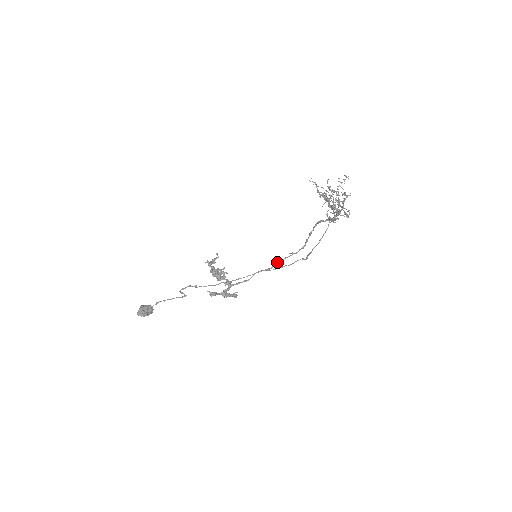
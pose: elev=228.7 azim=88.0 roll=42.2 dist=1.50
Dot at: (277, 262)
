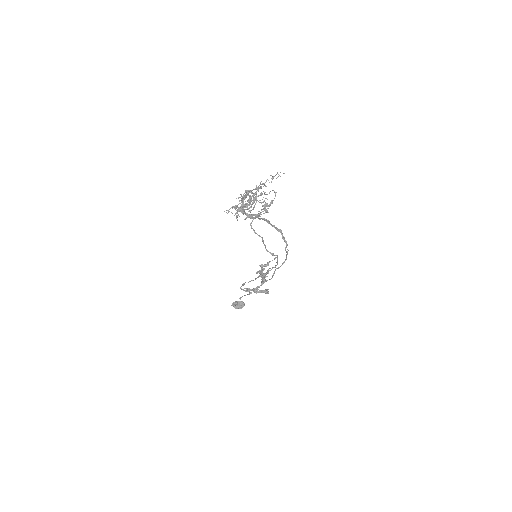
Dot at: occluded
